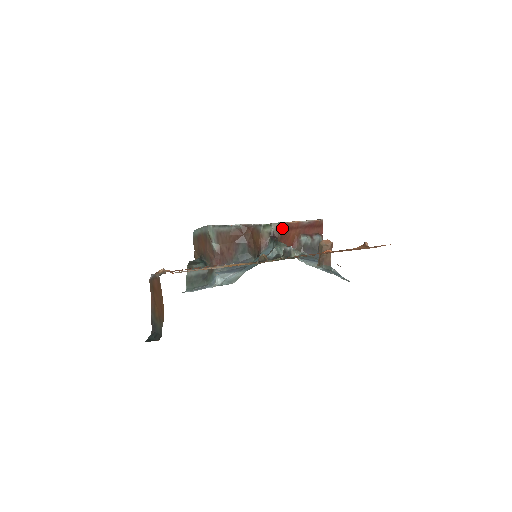
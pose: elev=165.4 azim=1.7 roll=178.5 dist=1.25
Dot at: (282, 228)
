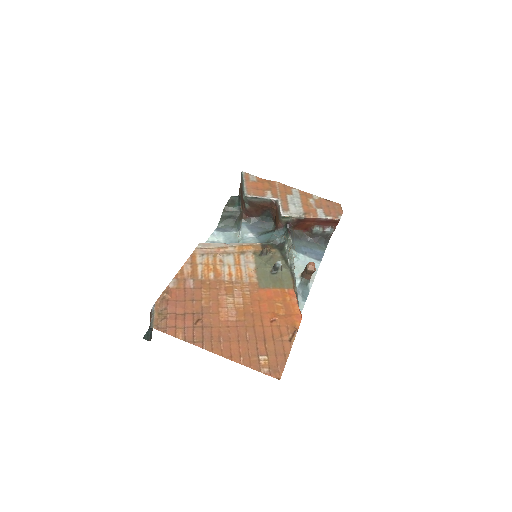
Dot at: (298, 221)
